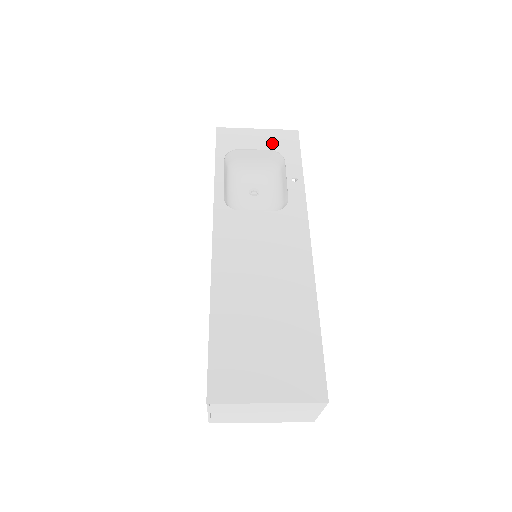
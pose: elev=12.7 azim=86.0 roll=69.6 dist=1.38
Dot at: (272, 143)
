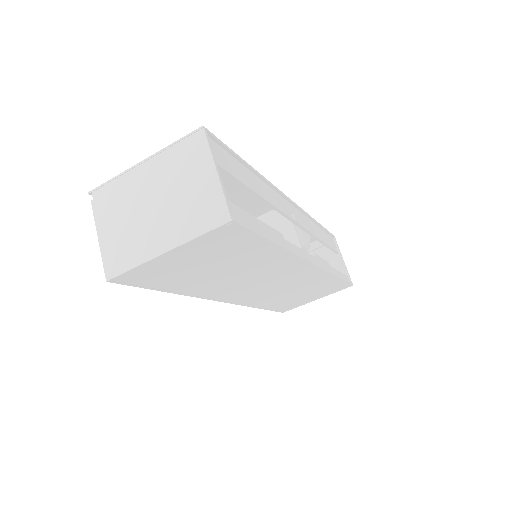
Dot at: occluded
